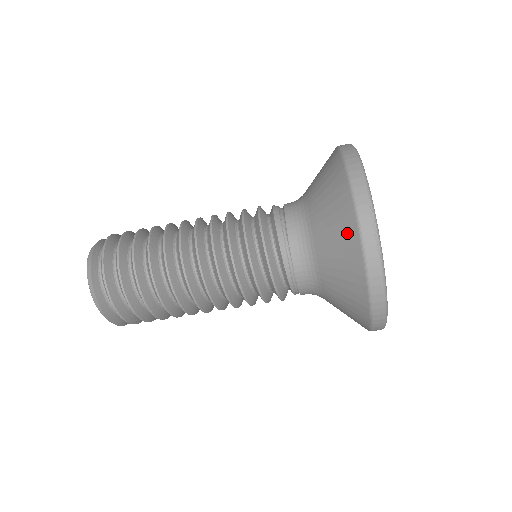
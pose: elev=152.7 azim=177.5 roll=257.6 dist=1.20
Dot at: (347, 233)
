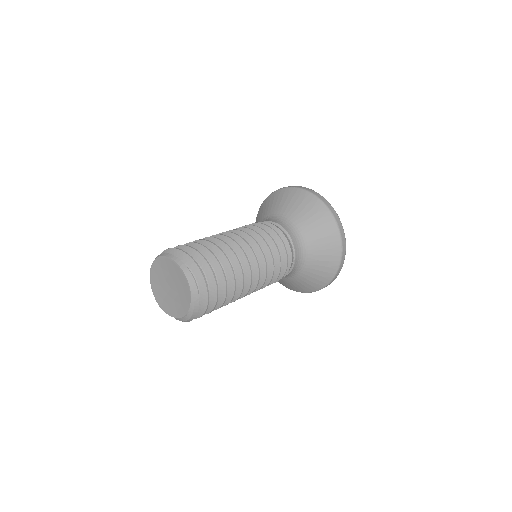
Dot at: (333, 262)
